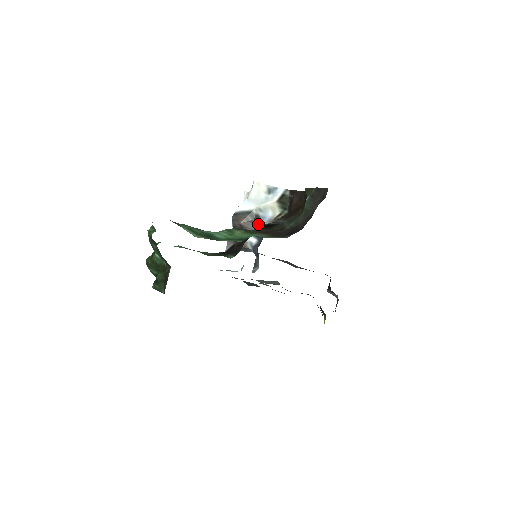
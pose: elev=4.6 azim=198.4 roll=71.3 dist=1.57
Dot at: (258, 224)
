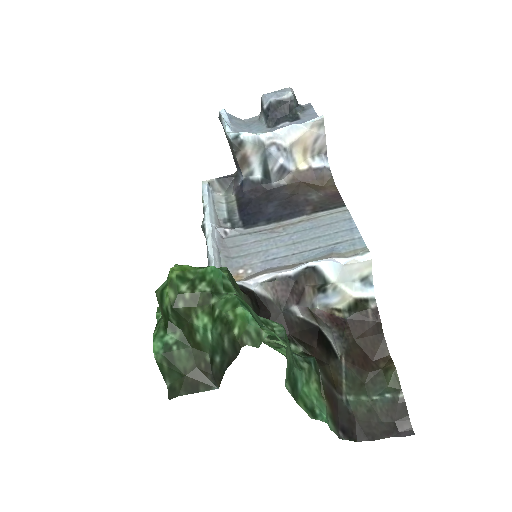
Dot at: (315, 300)
